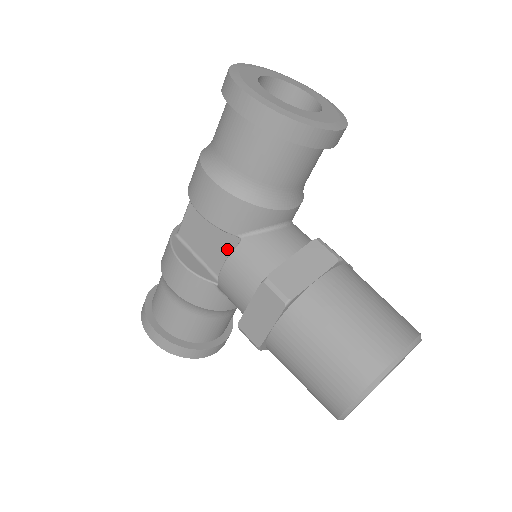
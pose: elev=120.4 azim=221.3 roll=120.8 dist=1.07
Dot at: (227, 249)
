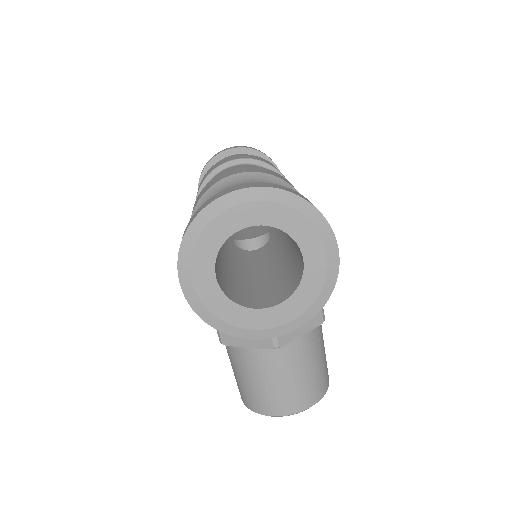
Dot at: occluded
